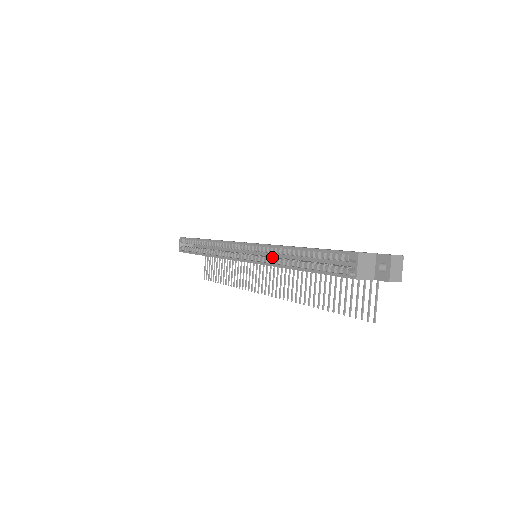
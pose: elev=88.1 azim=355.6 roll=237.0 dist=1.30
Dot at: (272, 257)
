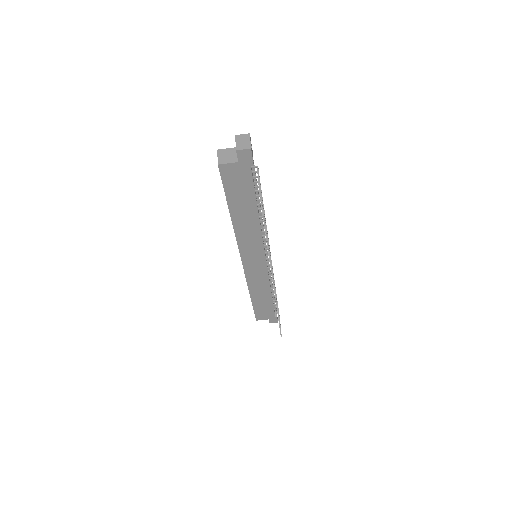
Dot at: occluded
